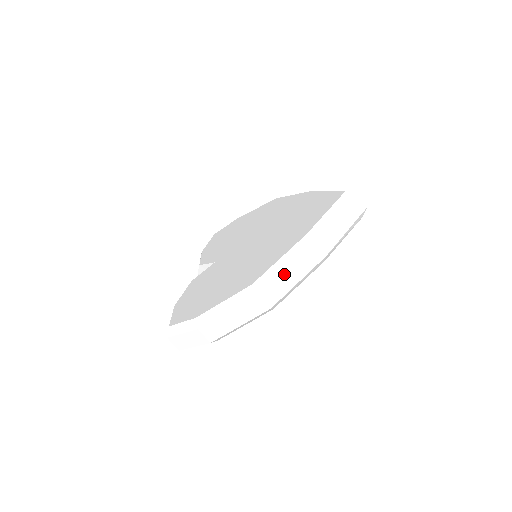
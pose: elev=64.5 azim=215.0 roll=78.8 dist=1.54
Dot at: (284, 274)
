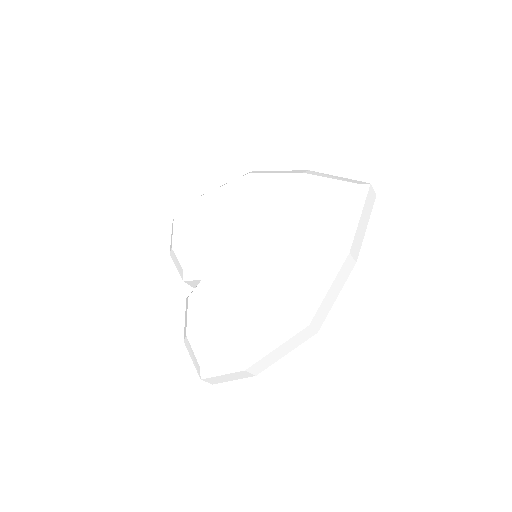
Dot at: (327, 296)
